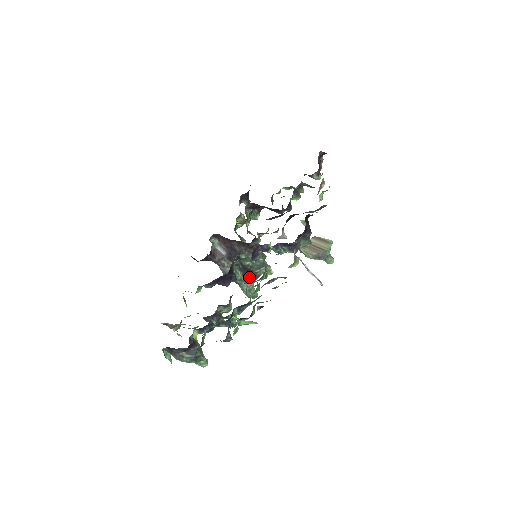
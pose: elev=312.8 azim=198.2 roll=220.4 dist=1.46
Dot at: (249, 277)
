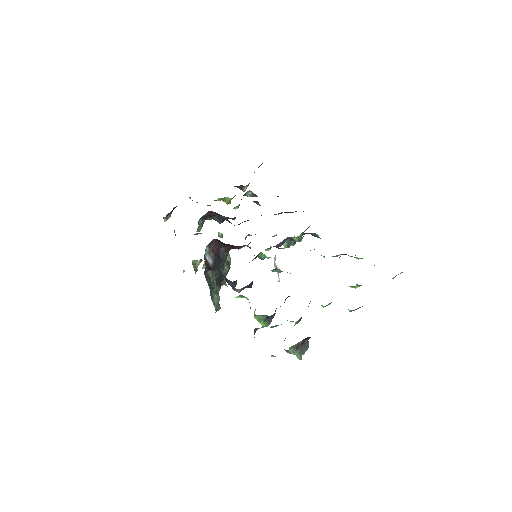
Dot at: (217, 288)
